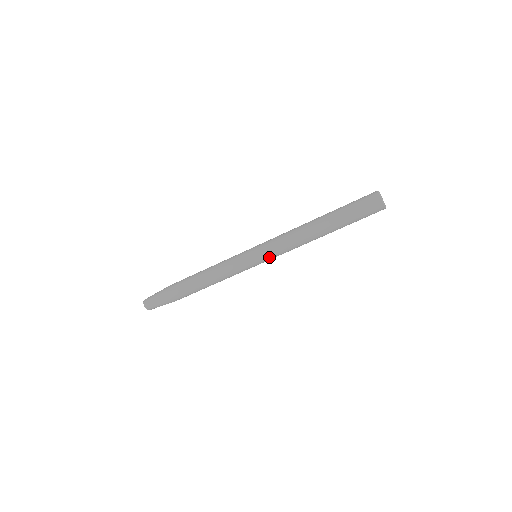
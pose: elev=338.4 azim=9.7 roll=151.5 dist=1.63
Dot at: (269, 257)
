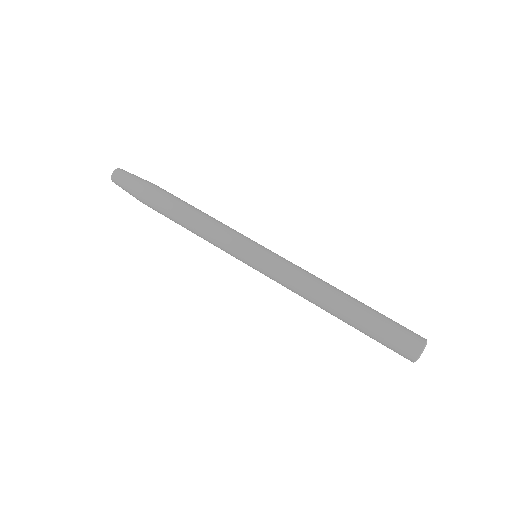
Dot at: (266, 275)
